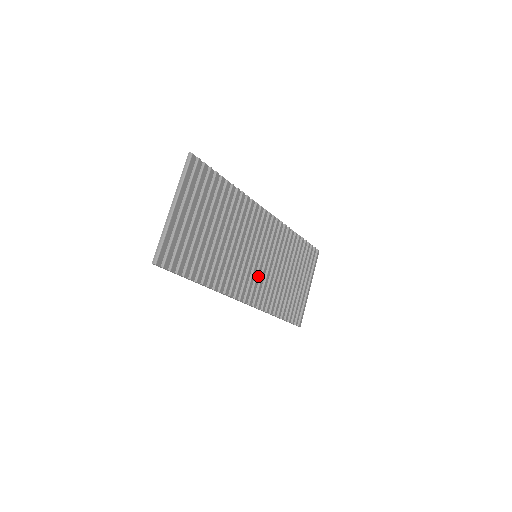
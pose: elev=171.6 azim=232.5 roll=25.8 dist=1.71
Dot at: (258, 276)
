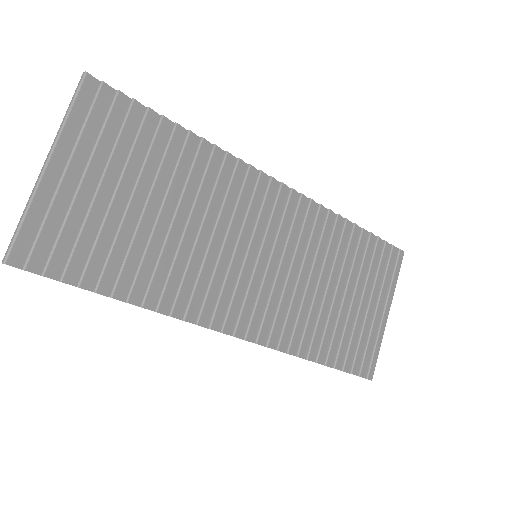
Dot at: (264, 291)
